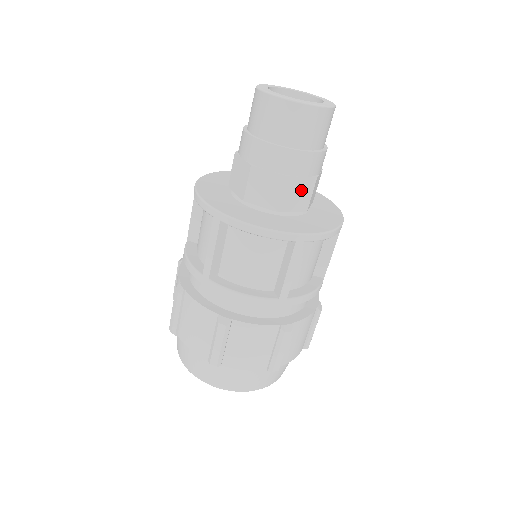
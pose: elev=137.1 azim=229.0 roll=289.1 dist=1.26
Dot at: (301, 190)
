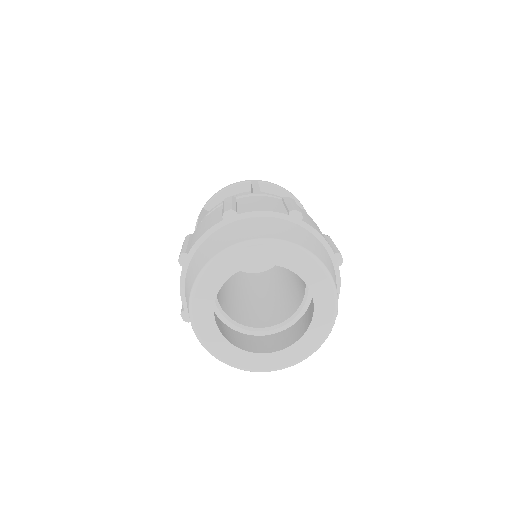
Dot at: occluded
